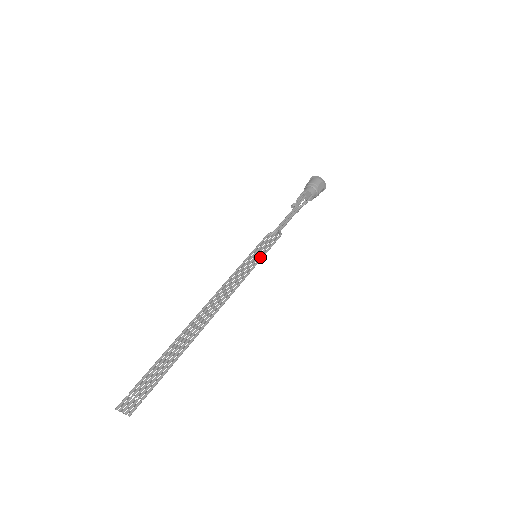
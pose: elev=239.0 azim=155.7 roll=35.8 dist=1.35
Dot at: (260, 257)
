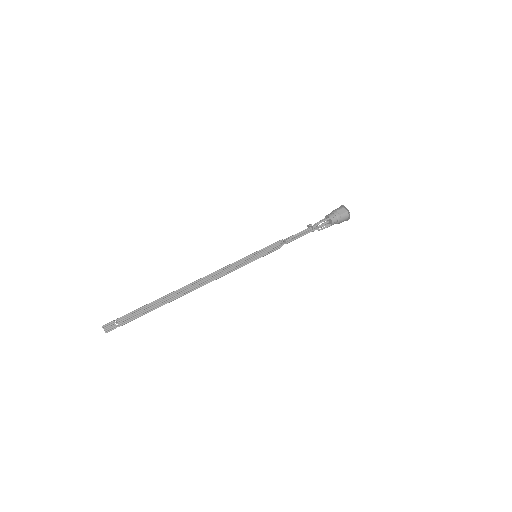
Dot at: (254, 253)
